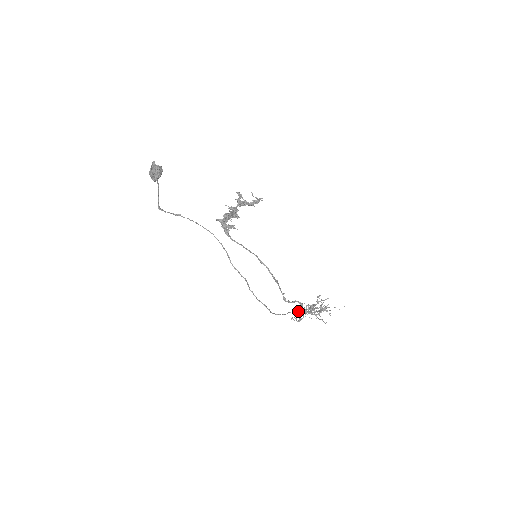
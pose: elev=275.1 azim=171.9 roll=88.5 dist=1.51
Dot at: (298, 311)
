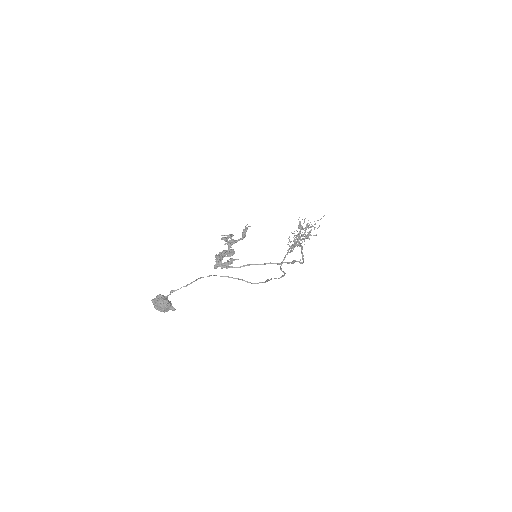
Dot at: occluded
